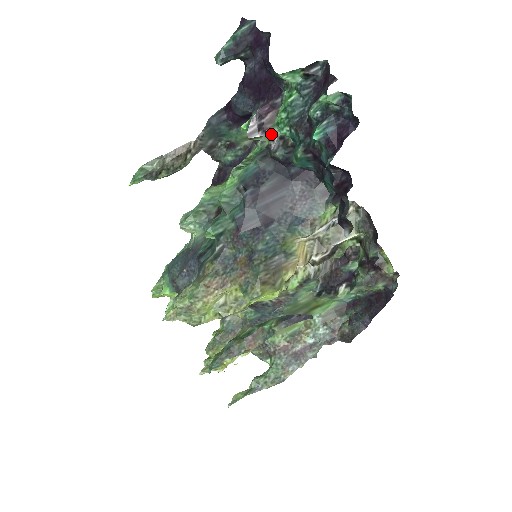
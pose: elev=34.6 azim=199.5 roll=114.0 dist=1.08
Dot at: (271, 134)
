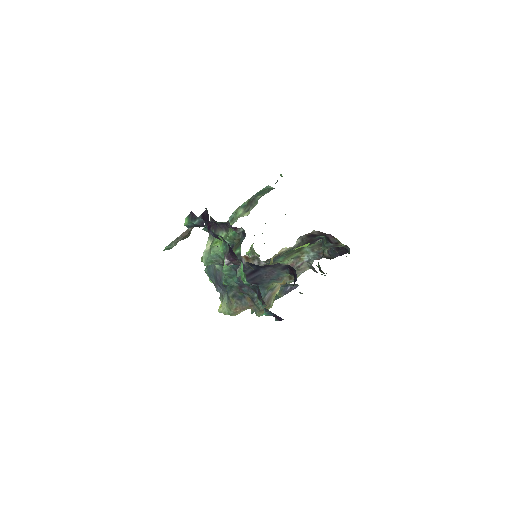
Dot at: occluded
